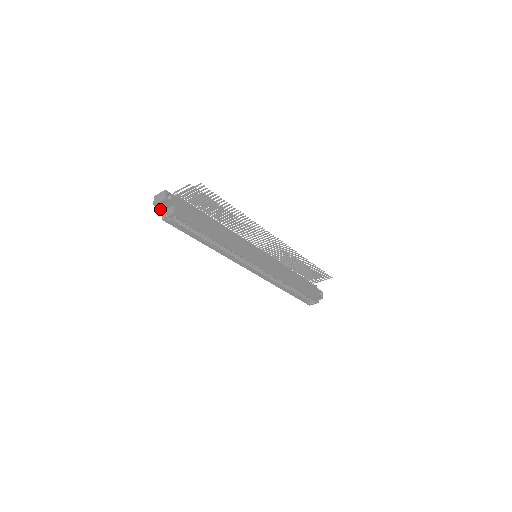
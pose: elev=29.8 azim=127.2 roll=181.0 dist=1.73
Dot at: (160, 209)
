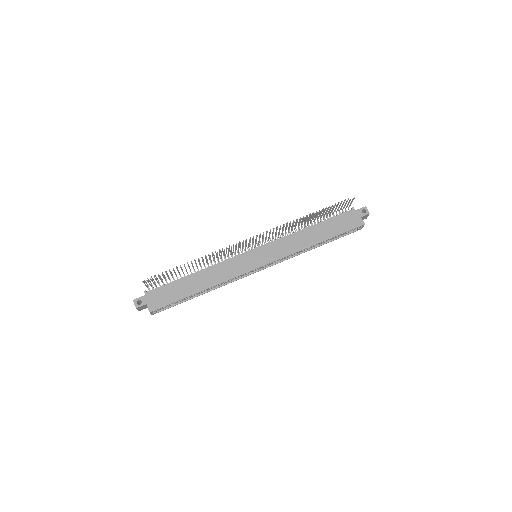
Dot at: occluded
